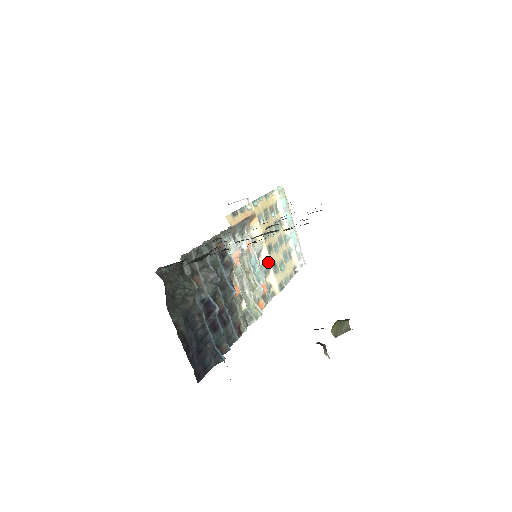
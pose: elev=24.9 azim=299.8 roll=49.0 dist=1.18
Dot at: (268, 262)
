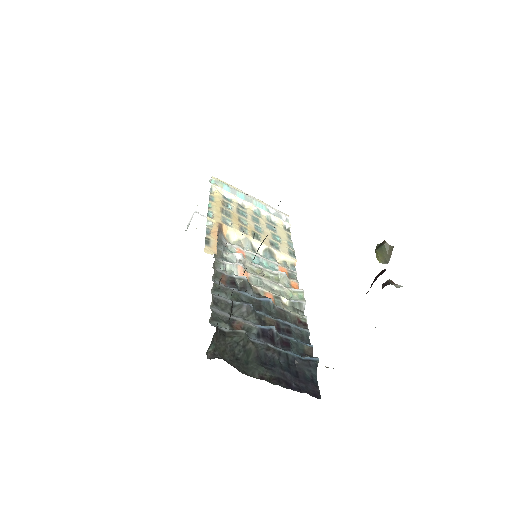
Dot at: (265, 247)
